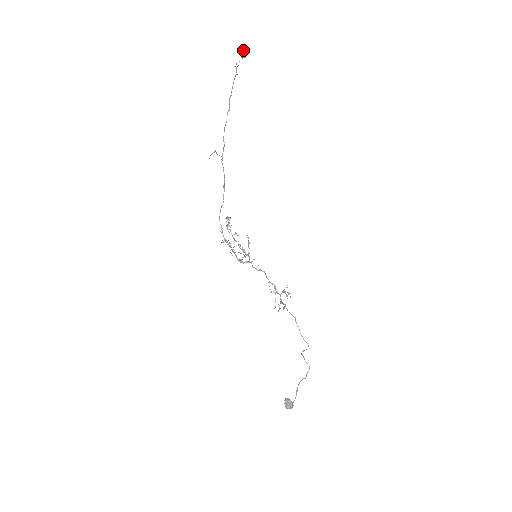
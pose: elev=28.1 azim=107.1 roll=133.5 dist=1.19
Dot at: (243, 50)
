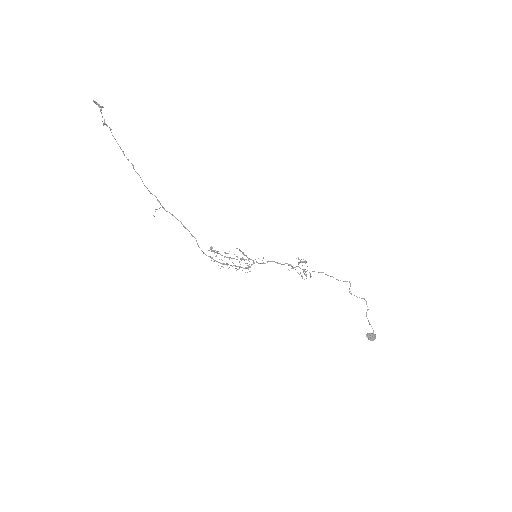
Dot at: (96, 104)
